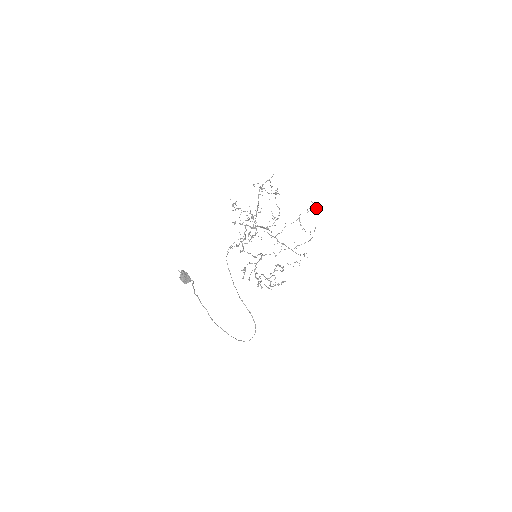
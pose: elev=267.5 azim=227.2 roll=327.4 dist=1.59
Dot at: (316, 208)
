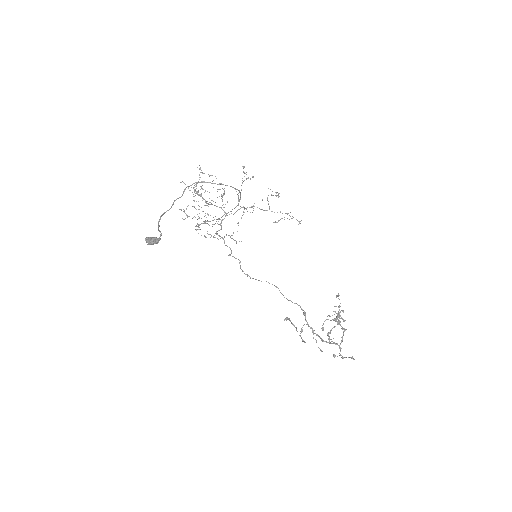
Dot at: occluded
